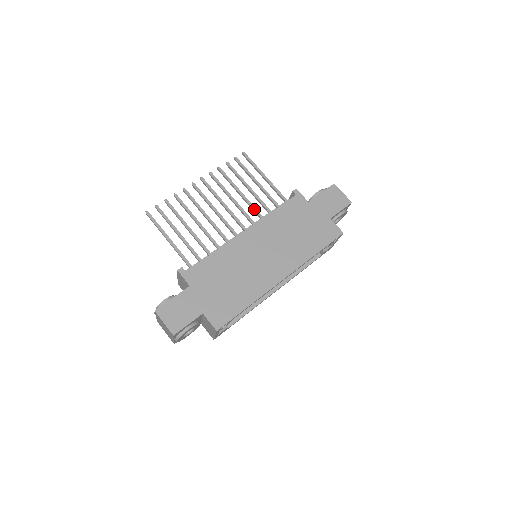
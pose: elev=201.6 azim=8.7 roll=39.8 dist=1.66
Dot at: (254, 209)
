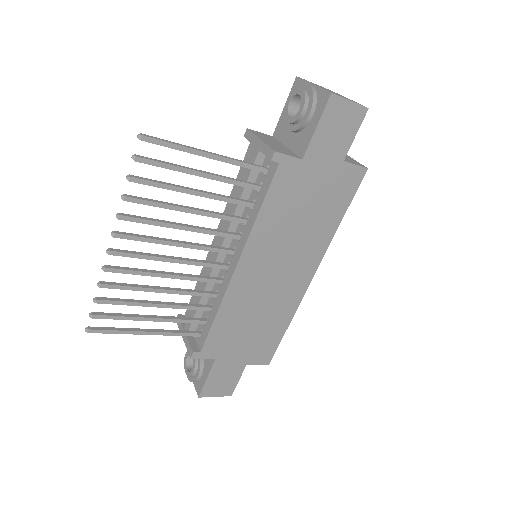
Dot at: (224, 219)
